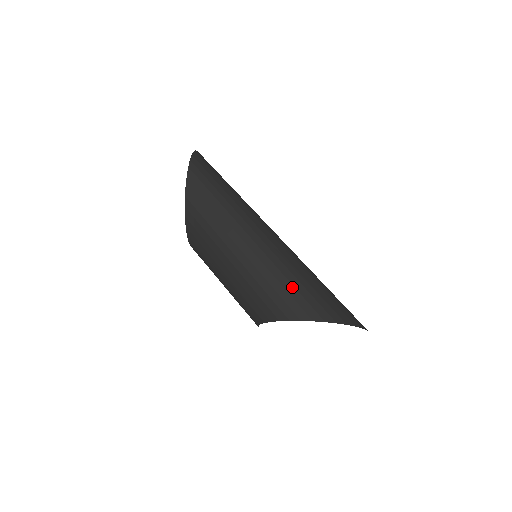
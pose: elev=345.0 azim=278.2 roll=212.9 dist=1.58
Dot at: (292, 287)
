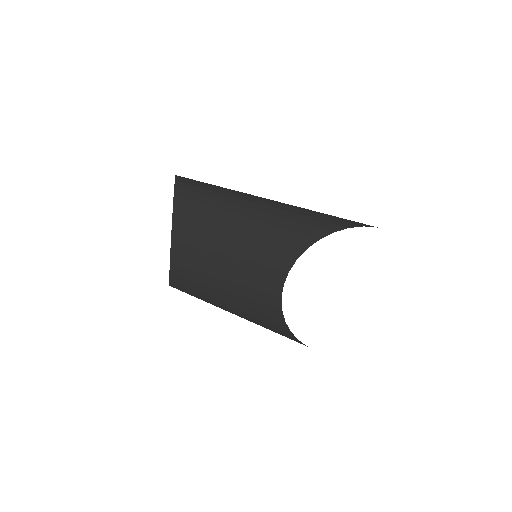
Dot at: (324, 214)
